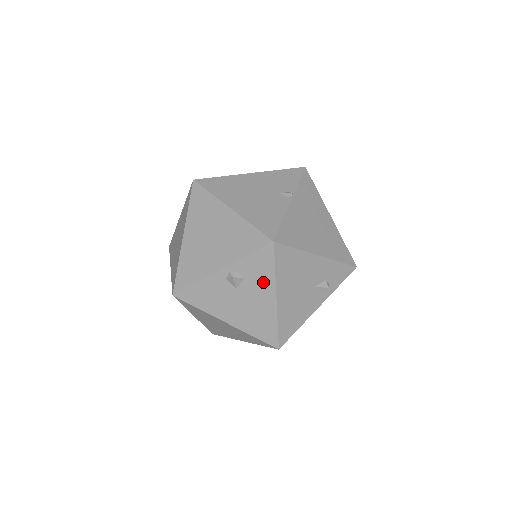
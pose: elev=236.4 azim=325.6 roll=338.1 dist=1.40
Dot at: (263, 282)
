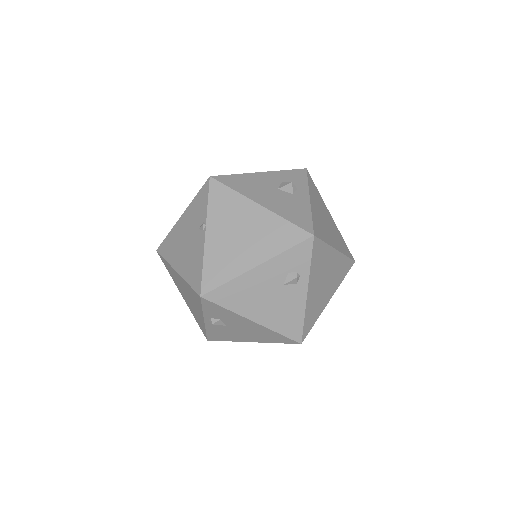
Dot at: (232, 317)
